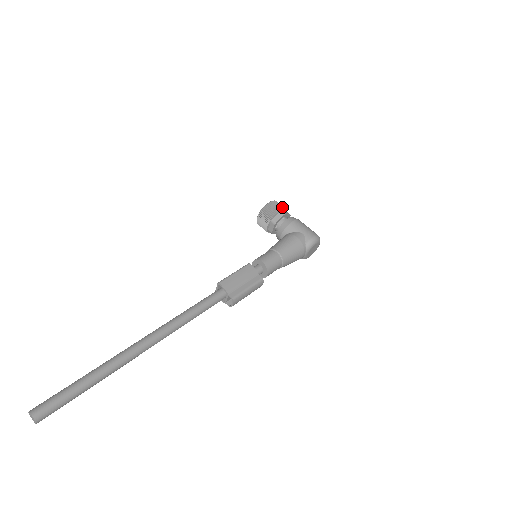
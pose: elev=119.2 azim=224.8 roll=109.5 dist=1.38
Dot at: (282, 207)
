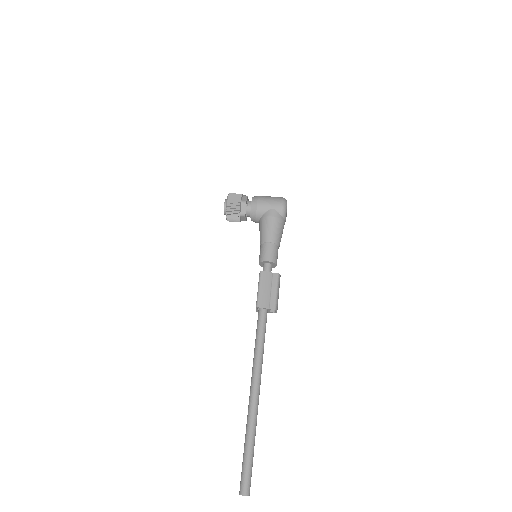
Dot at: (239, 198)
